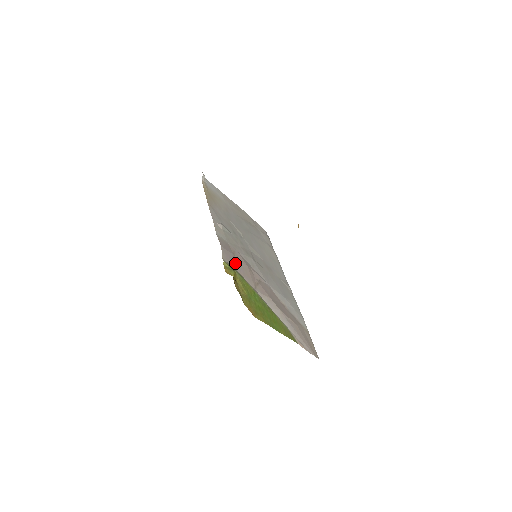
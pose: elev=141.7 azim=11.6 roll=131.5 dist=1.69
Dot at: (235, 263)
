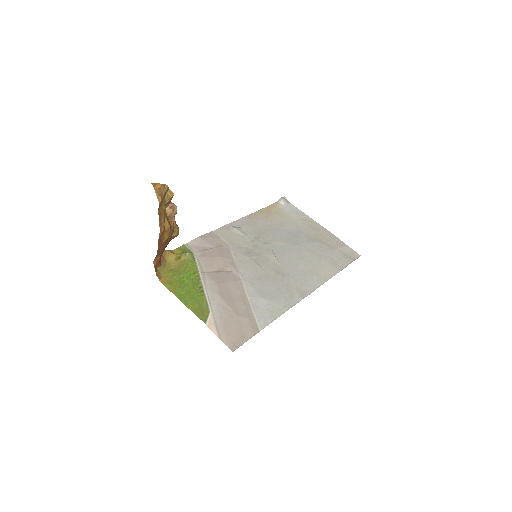
Dot at: (205, 251)
